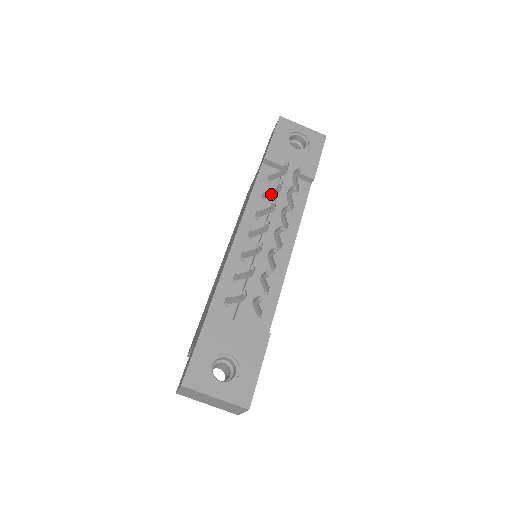
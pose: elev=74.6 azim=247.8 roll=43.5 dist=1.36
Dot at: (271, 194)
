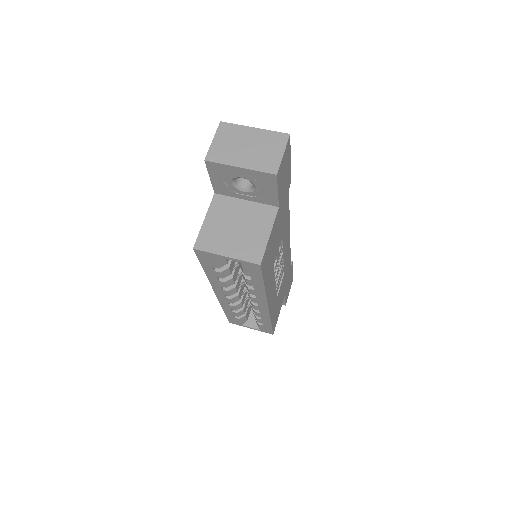
Dot at: occluded
